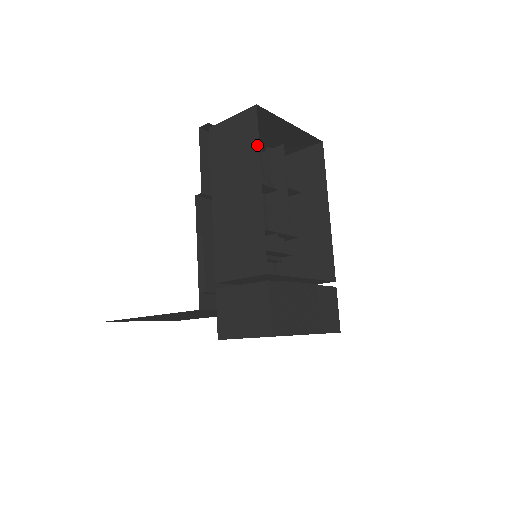
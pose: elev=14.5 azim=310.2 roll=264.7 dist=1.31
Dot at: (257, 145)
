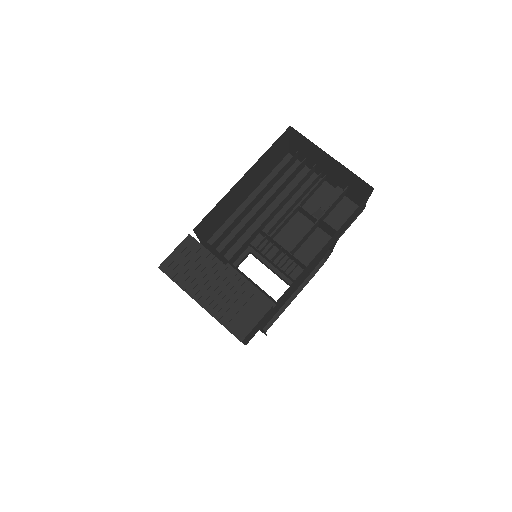
Dot at: (267, 151)
